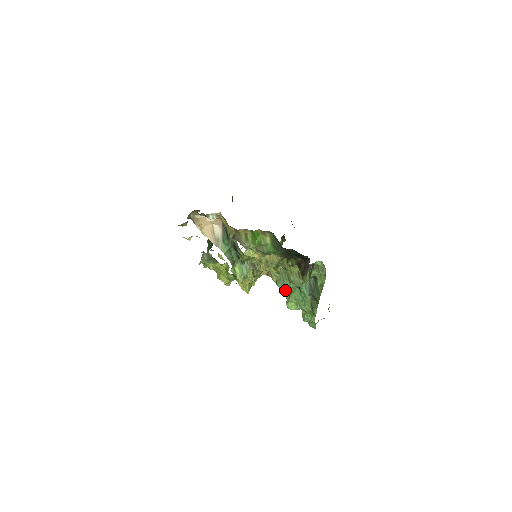
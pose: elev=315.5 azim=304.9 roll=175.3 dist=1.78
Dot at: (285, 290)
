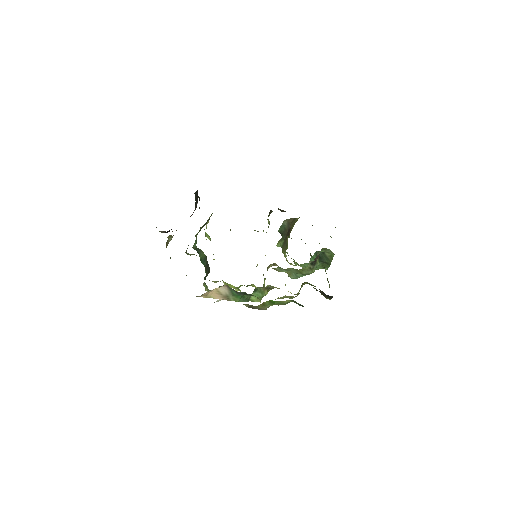
Dot at: occluded
